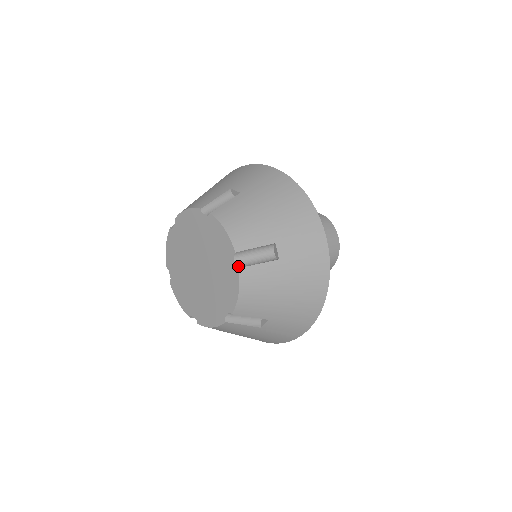
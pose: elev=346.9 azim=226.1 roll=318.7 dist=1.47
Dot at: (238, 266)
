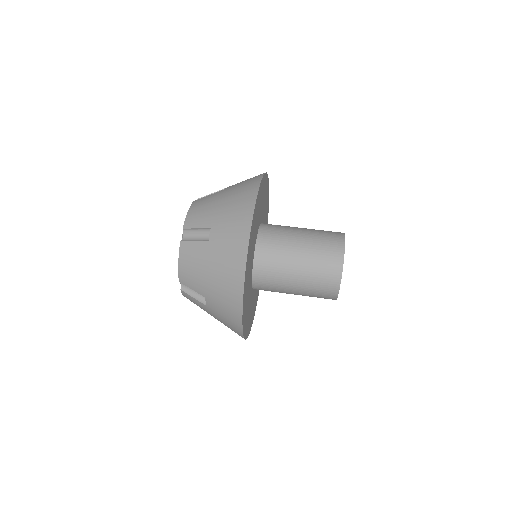
Dot at: (182, 240)
